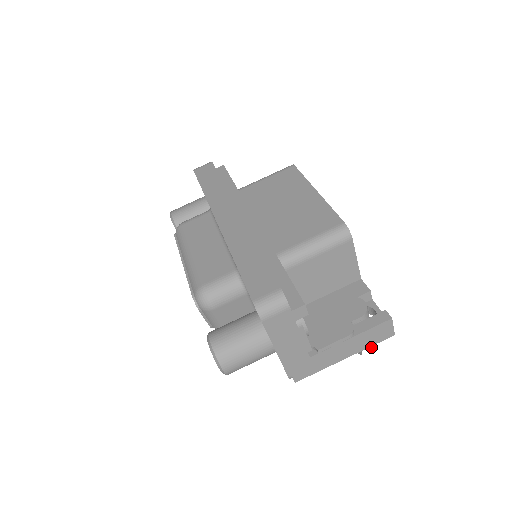
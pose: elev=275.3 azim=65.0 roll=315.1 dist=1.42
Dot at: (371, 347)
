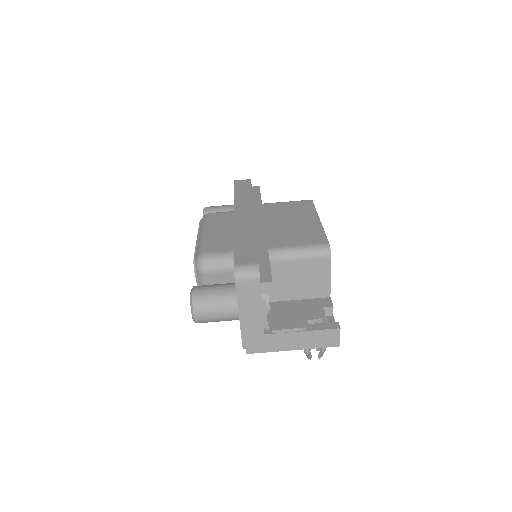
Dot at: (320, 355)
